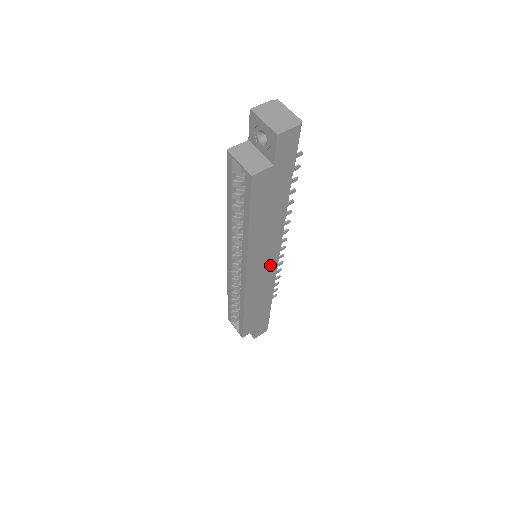
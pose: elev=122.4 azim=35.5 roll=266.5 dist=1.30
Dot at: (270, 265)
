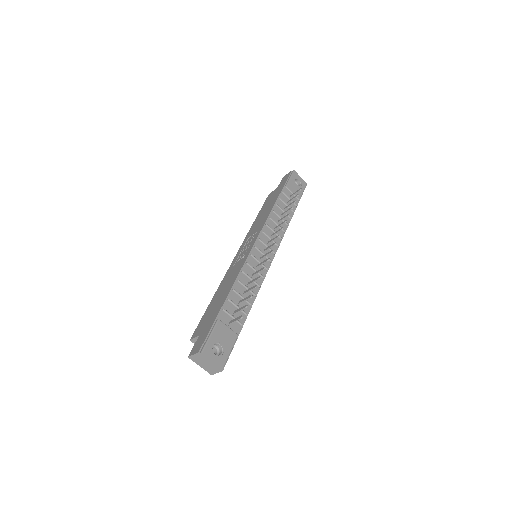
Dot at: occluded
